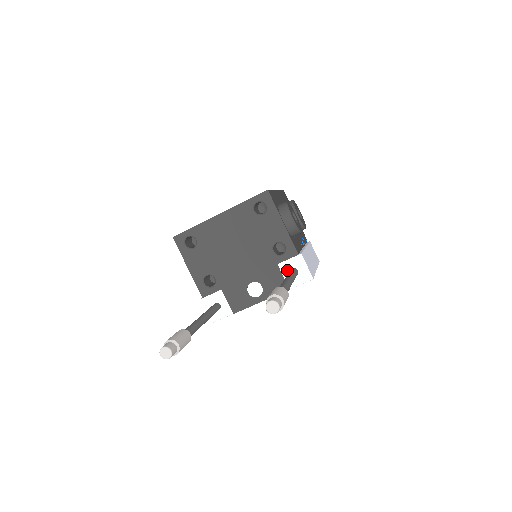
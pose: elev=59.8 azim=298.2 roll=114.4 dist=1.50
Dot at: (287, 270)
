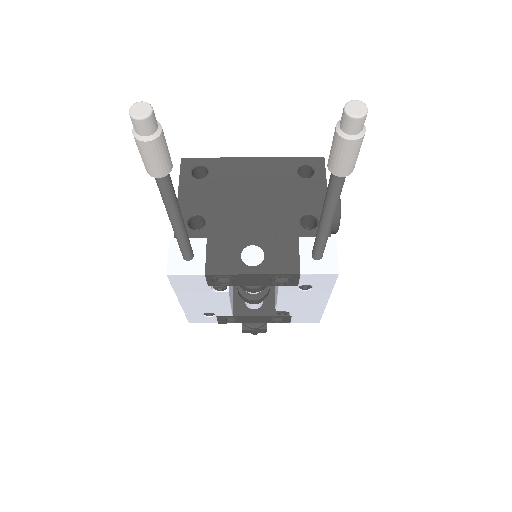
Dot at: (308, 249)
